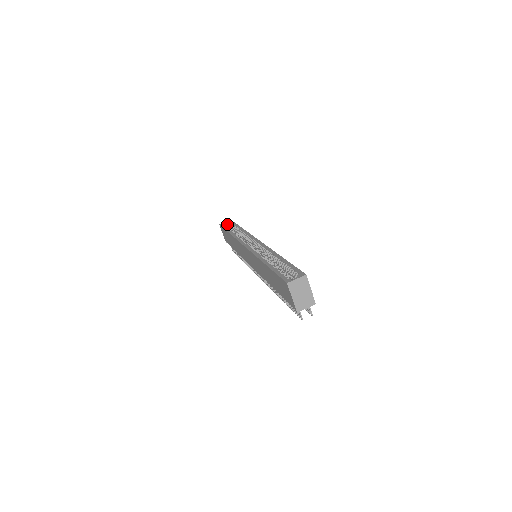
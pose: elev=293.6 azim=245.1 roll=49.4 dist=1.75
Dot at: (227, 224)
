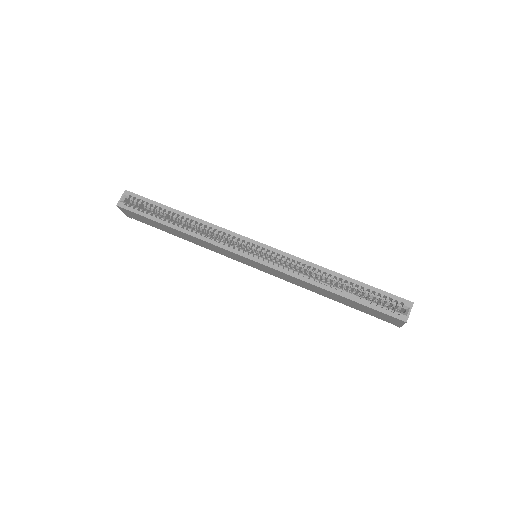
Dot at: (125, 199)
